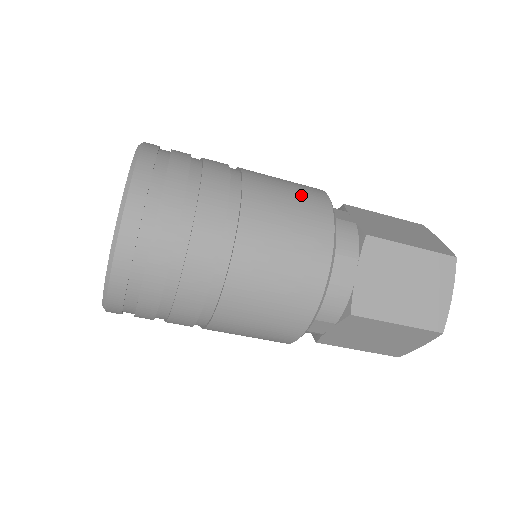
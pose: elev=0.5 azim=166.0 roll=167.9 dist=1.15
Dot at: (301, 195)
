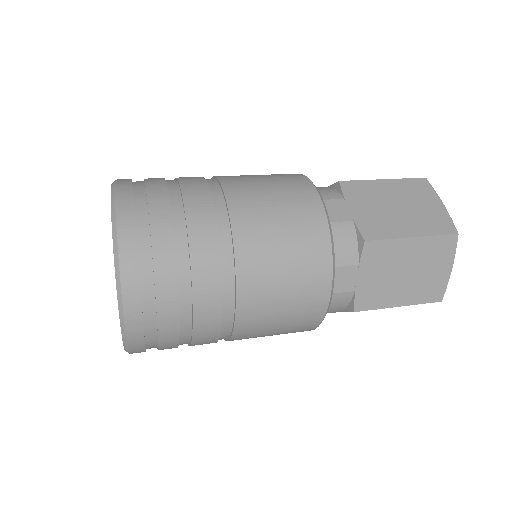
Dot at: occluded
